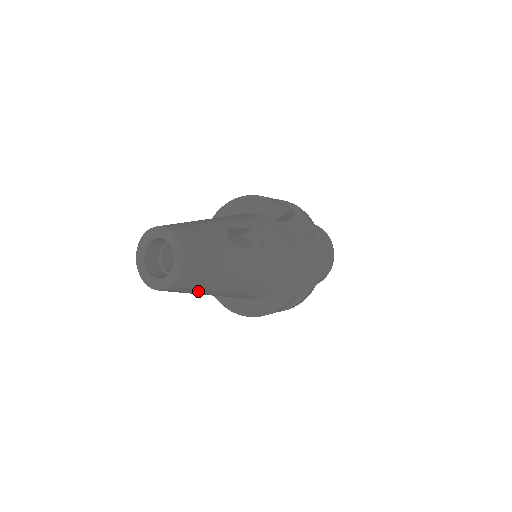
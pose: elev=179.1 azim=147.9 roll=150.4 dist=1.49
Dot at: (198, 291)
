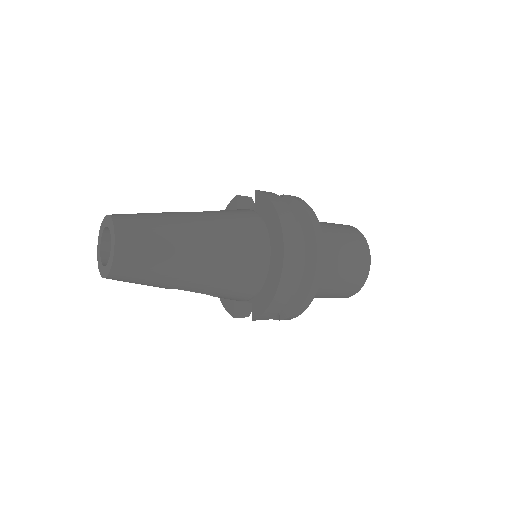
Dot at: (161, 253)
